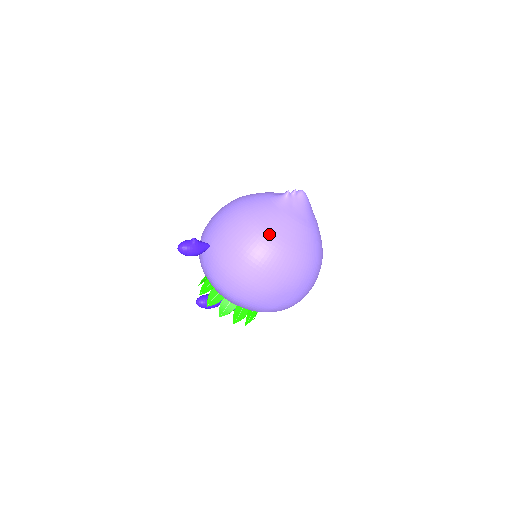
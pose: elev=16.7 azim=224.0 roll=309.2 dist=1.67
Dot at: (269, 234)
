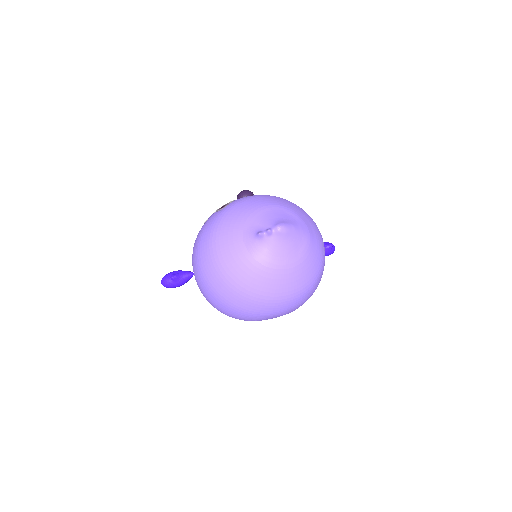
Dot at: (238, 286)
